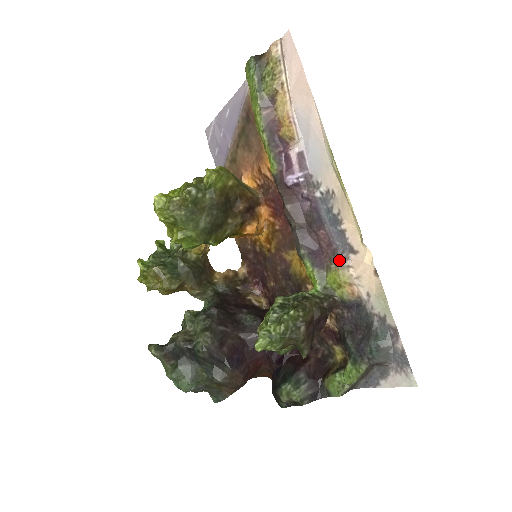
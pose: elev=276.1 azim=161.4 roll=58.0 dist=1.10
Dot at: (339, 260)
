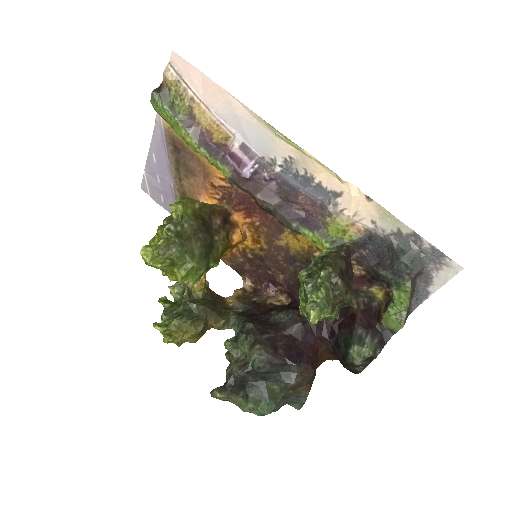
Dot at: (330, 210)
